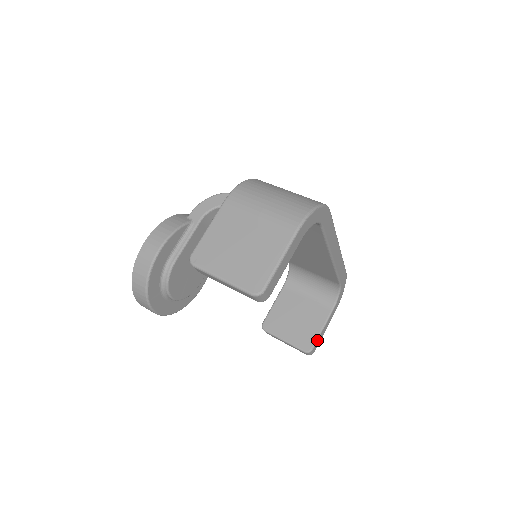
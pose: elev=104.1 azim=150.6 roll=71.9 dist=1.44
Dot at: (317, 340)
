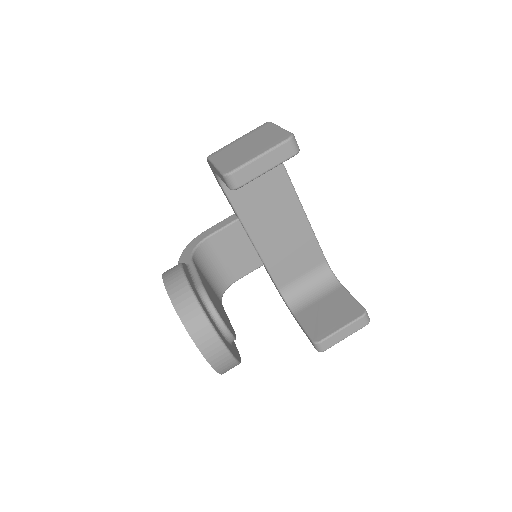
Dot at: (360, 304)
